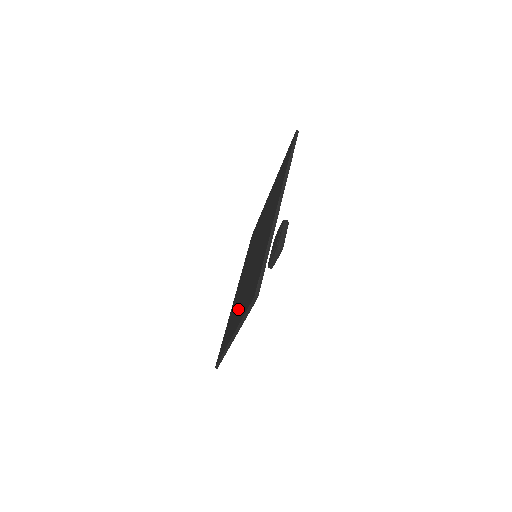
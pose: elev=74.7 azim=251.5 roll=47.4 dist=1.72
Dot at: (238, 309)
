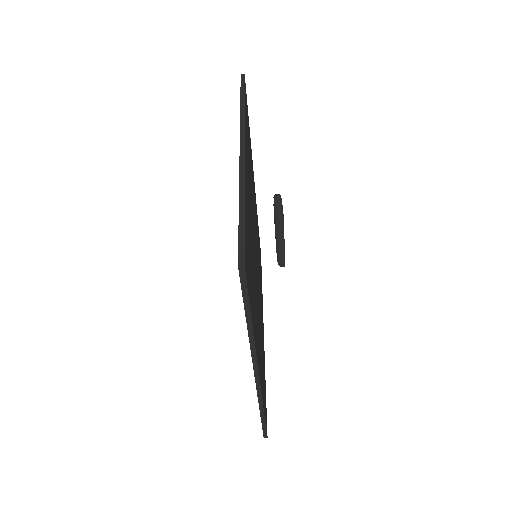
Dot at: occluded
